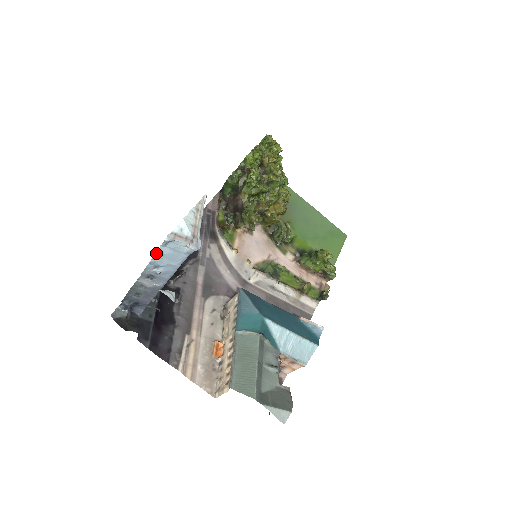
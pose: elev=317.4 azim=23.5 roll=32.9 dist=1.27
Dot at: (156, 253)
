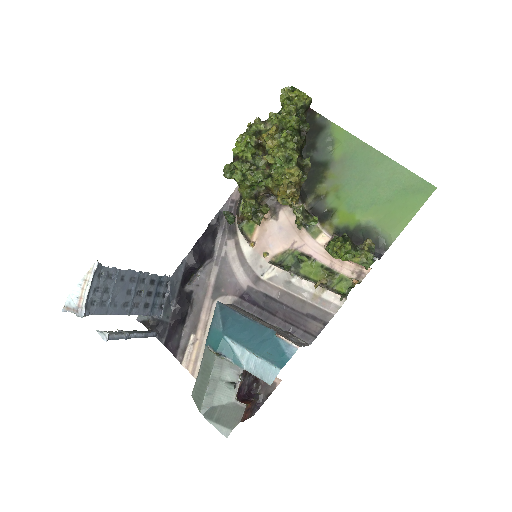
Dot at: occluded
